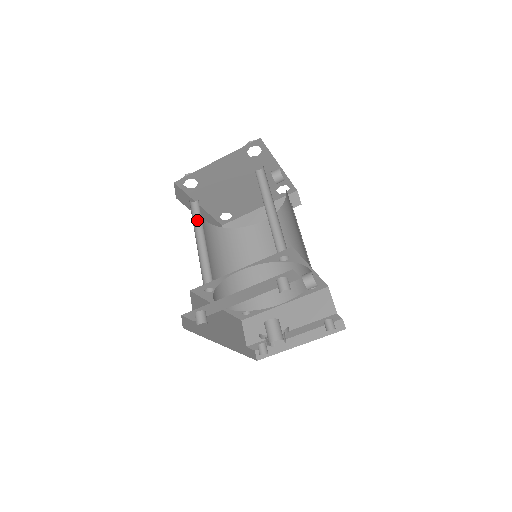
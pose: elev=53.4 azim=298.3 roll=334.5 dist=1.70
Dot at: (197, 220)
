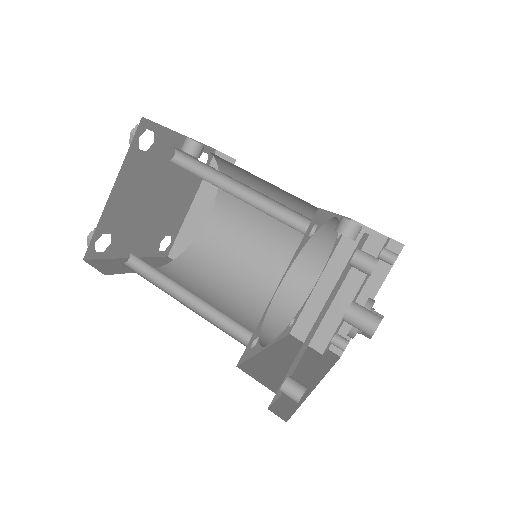
Dot at: (154, 277)
